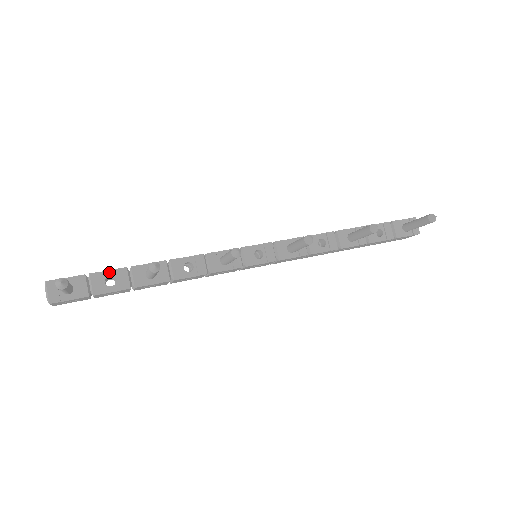
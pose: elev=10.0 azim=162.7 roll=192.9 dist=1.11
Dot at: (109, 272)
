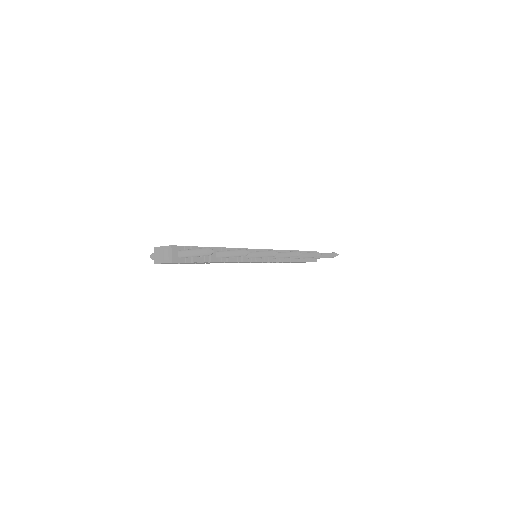
Dot at: occluded
